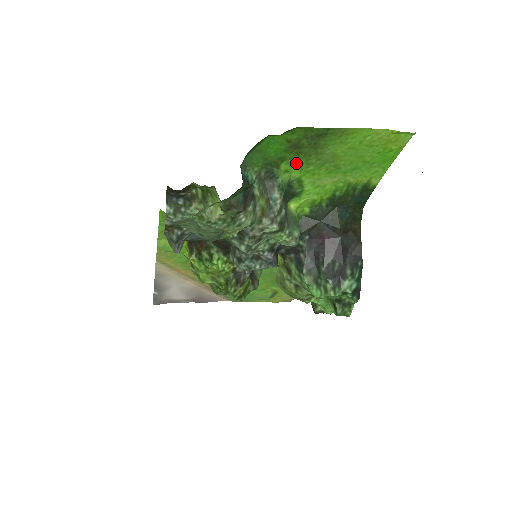
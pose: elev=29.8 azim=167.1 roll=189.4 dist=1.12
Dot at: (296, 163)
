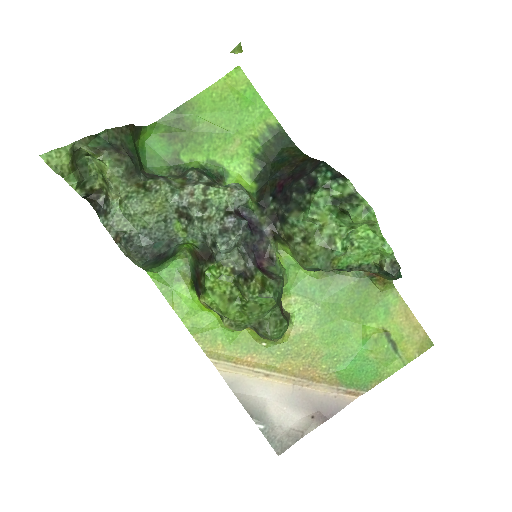
Dot at: (190, 150)
